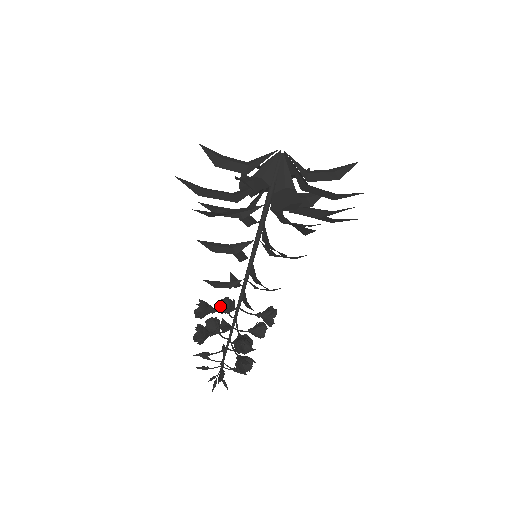
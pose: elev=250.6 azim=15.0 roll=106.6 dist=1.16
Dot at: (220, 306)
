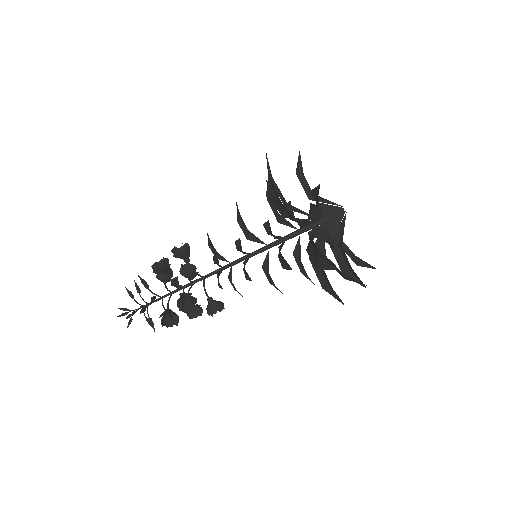
Dot at: (186, 266)
